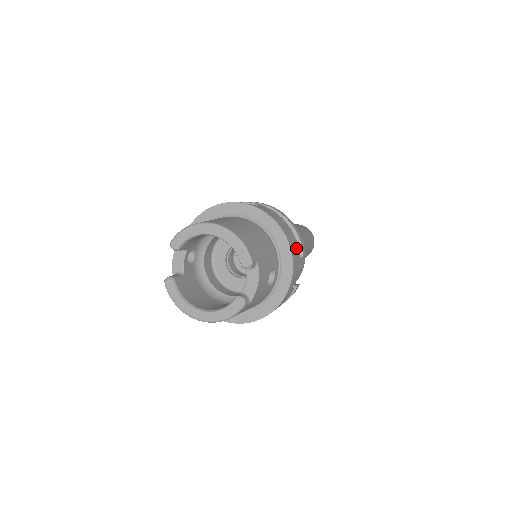
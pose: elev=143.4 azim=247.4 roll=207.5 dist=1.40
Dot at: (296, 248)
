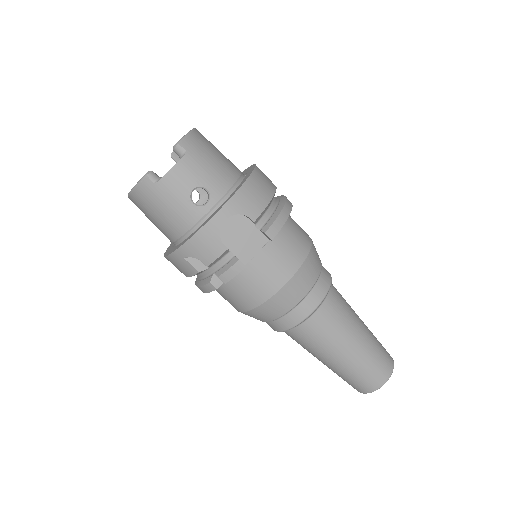
Dot at: (255, 205)
